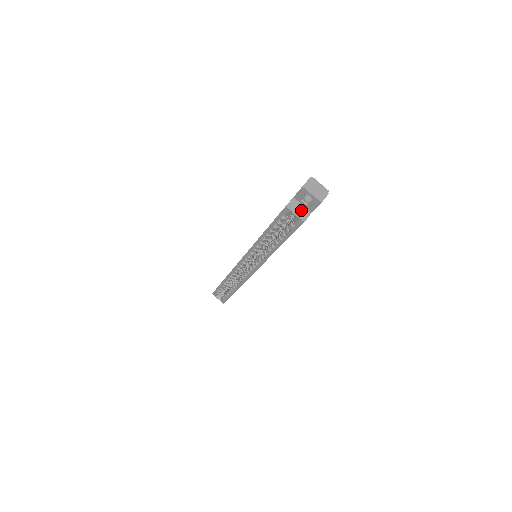
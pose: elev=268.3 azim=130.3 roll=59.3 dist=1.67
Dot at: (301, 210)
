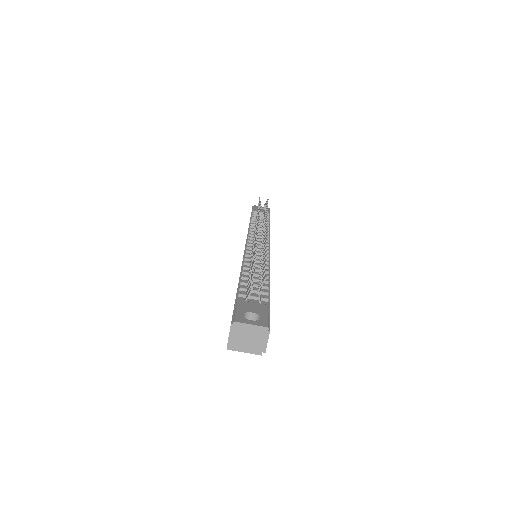
Dot at: occluded
